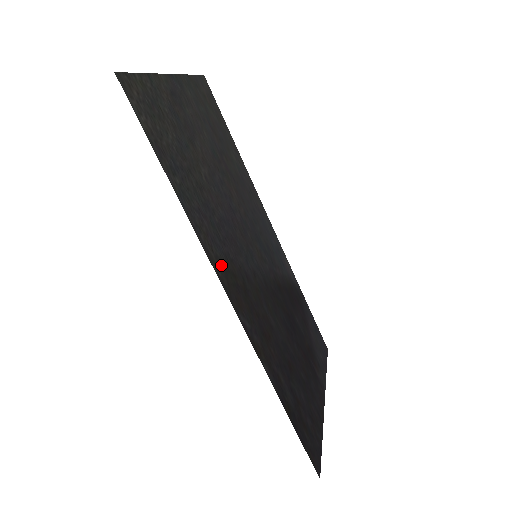
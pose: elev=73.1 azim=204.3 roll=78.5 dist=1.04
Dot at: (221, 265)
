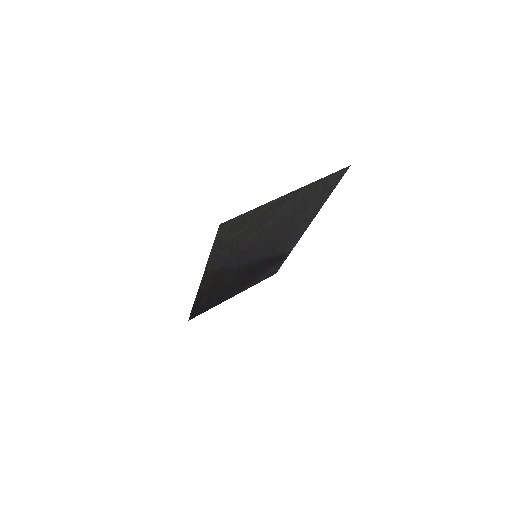
Dot at: (212, 272)
